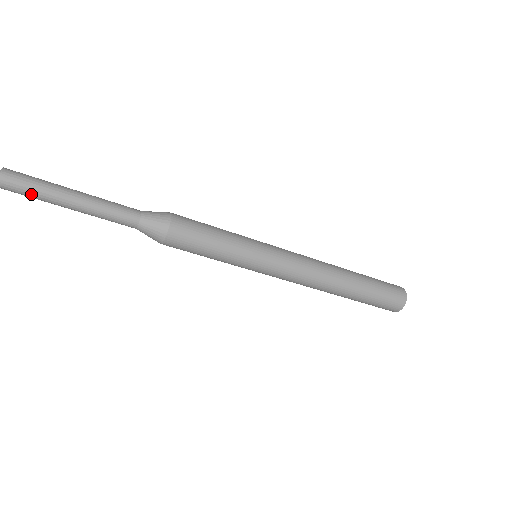
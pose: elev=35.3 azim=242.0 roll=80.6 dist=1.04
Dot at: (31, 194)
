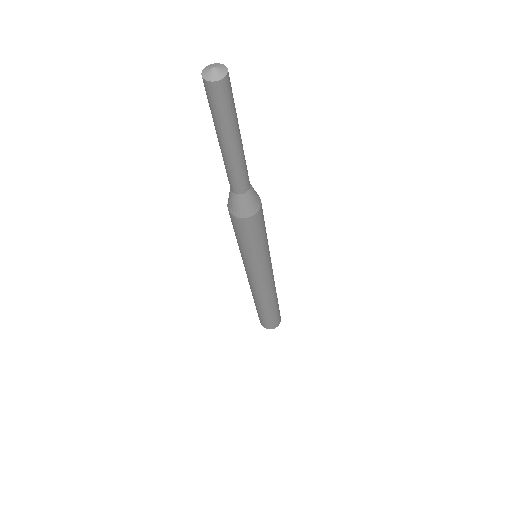
Dot at: (215, 112)
